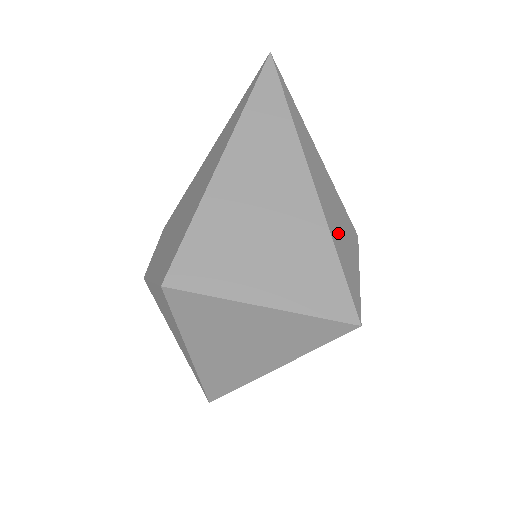
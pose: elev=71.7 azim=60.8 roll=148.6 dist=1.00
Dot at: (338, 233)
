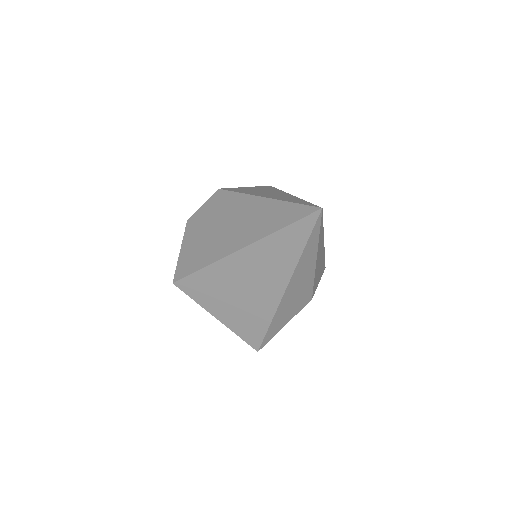
Dot at: (284, 312)
